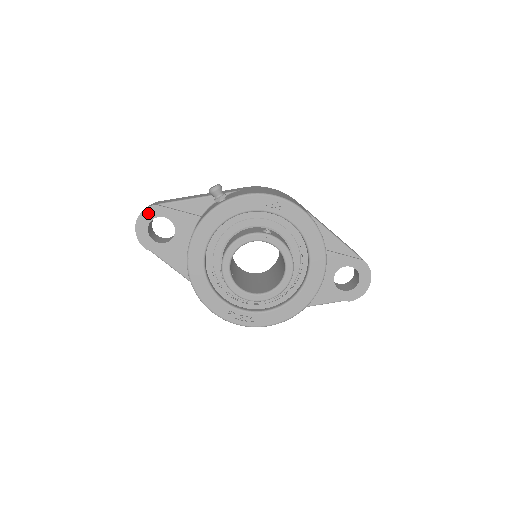
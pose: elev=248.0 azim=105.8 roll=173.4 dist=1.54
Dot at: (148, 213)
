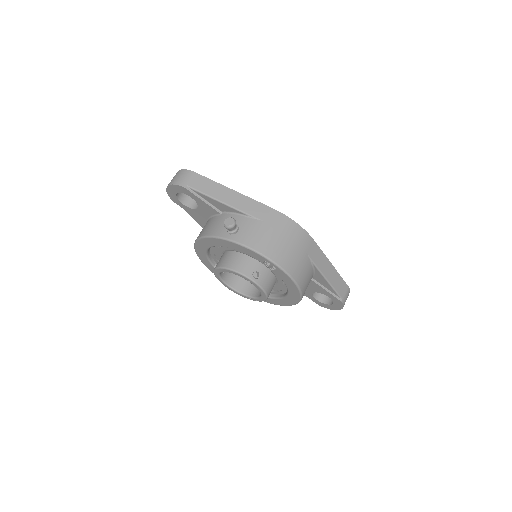
Dot at: (178, 188)
